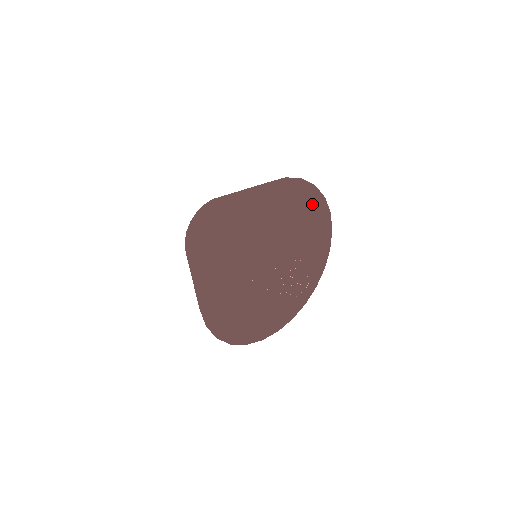
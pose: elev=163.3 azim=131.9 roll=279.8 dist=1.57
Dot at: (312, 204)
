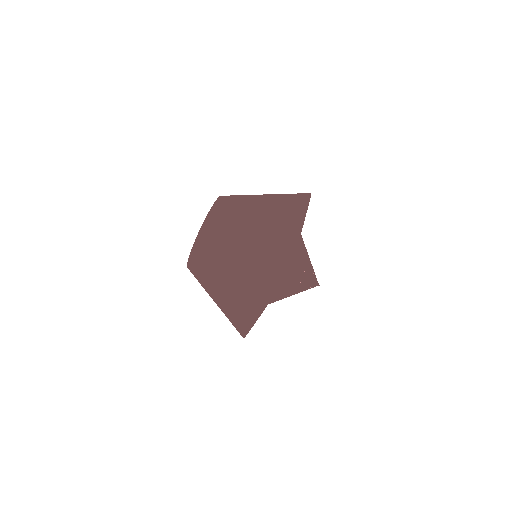
Dot at: occluded
